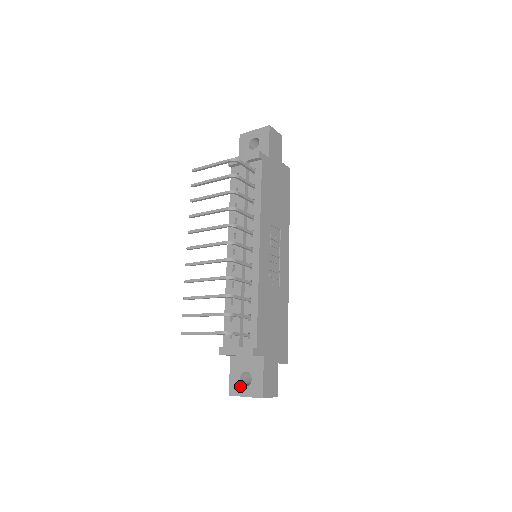
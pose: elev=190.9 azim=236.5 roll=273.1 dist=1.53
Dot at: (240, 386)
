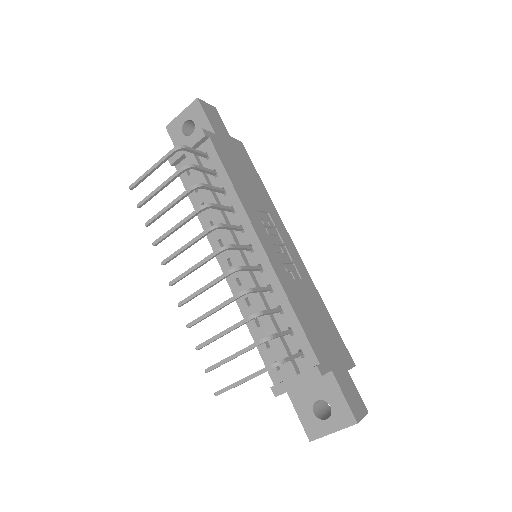
Dot at: (319, 423)
